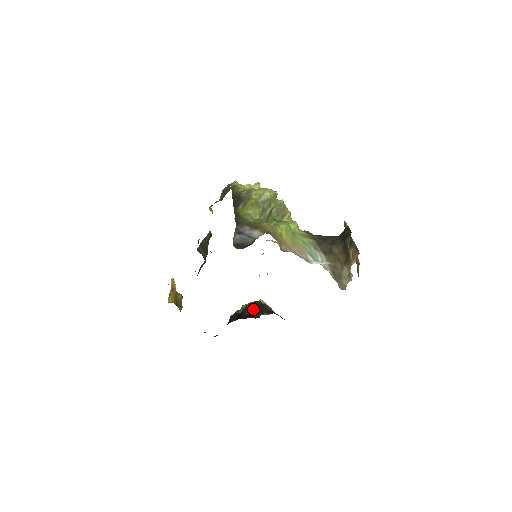
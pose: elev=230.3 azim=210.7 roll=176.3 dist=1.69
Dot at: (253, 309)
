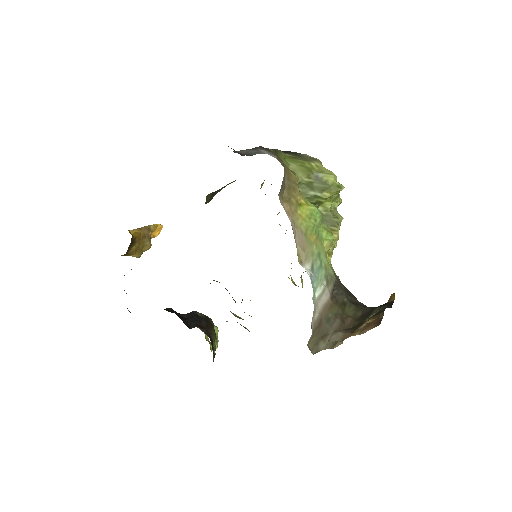
Dot at: (196, 317)
